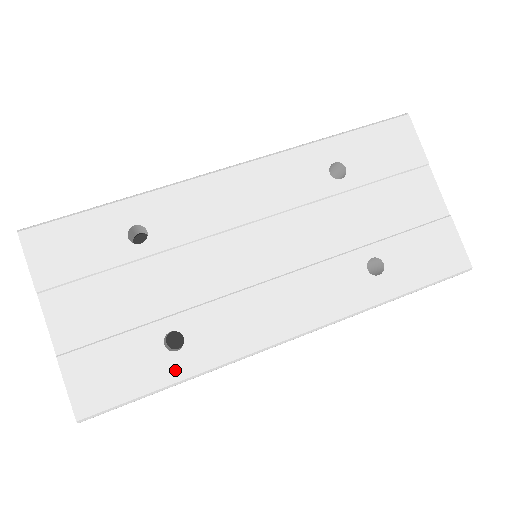
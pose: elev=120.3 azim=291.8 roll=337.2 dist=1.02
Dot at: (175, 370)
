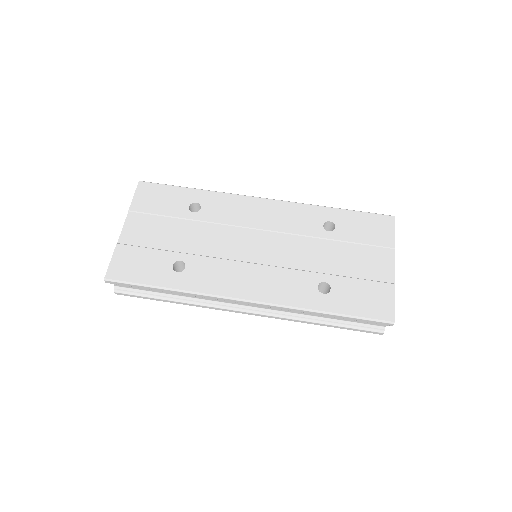
Dot at: (170, 281)
